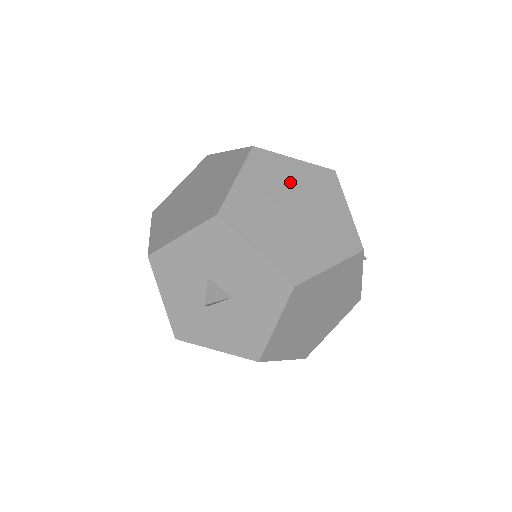
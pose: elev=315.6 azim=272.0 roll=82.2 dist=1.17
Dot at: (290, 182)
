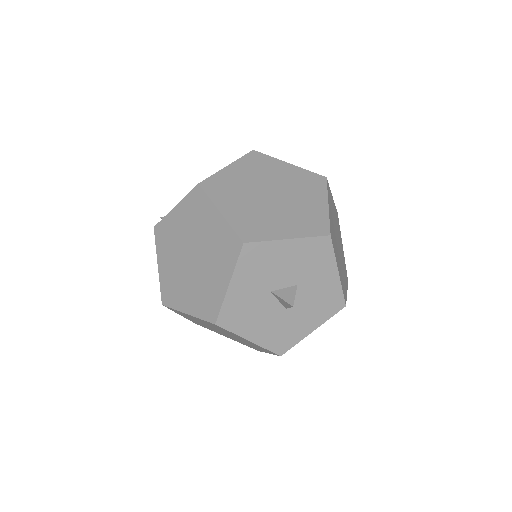
Dot at: (245, 182)
